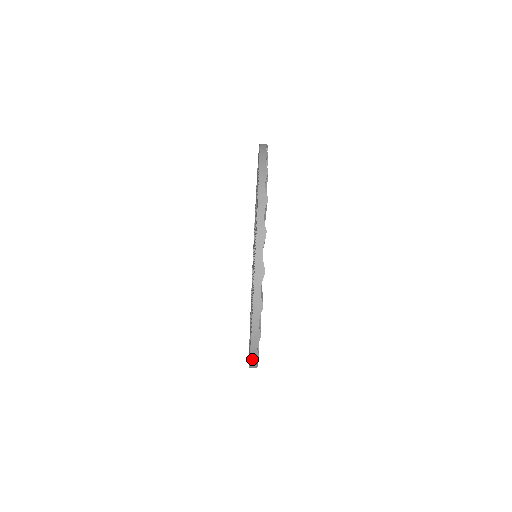
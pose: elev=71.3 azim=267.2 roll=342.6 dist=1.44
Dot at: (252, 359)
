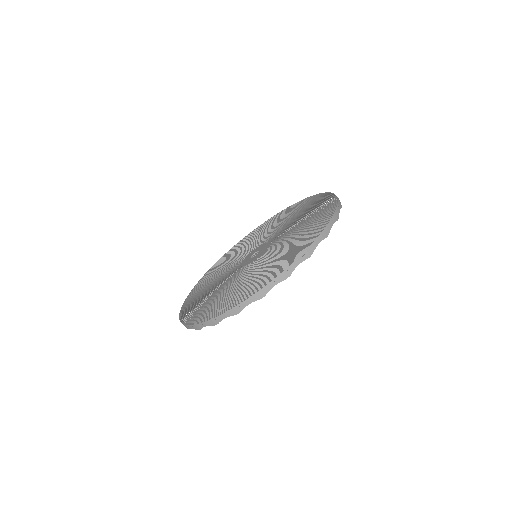
Dot at: (183, 324)
